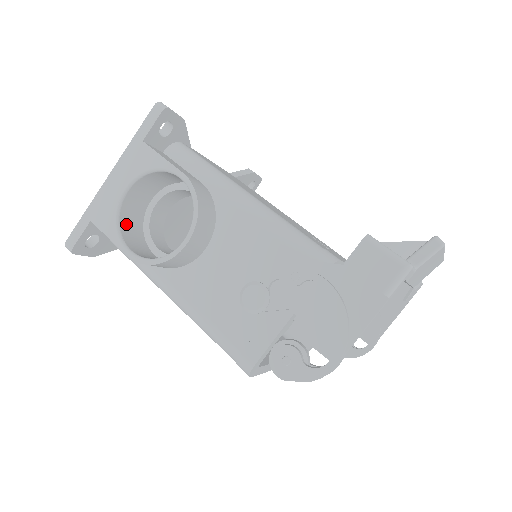
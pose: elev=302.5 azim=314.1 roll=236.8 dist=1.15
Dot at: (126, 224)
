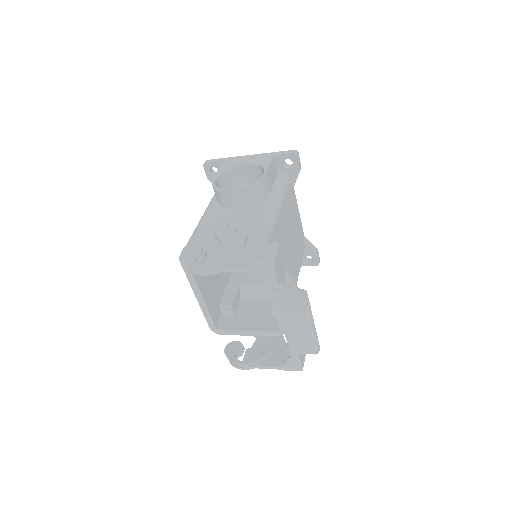
Dot at: (230, 175)
